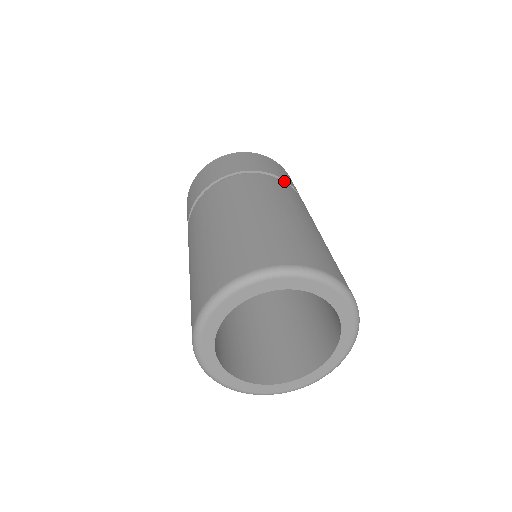
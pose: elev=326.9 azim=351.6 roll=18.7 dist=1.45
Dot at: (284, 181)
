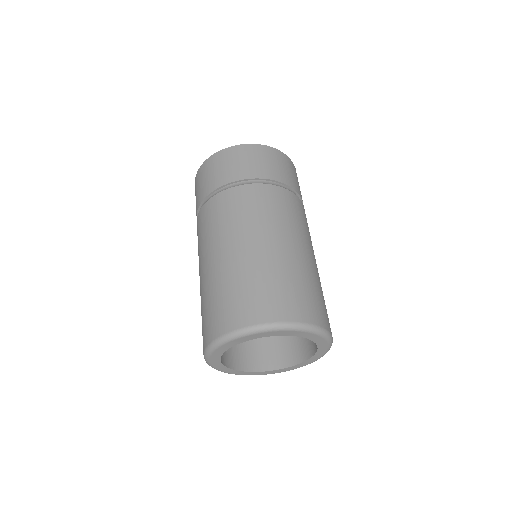
Dot at: (239, 181)
